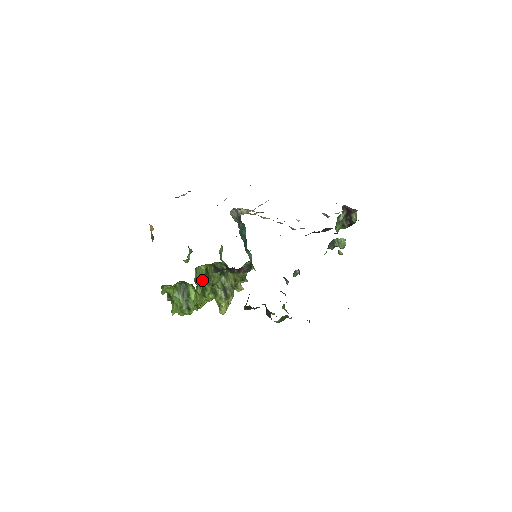
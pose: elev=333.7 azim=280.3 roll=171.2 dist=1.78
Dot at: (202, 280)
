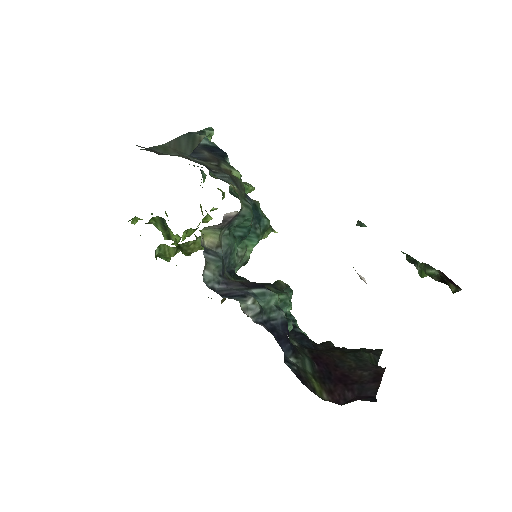
Dot at: (168, 257)
